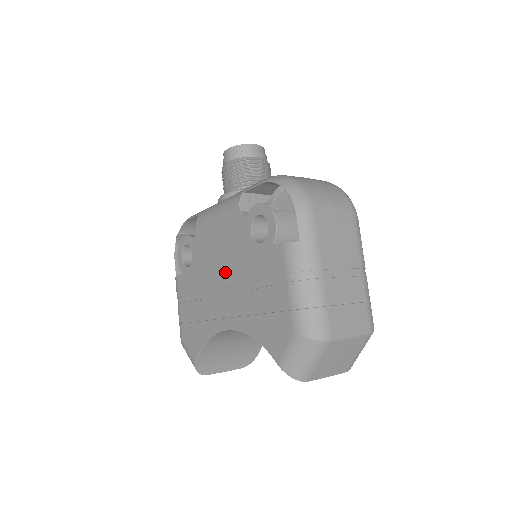
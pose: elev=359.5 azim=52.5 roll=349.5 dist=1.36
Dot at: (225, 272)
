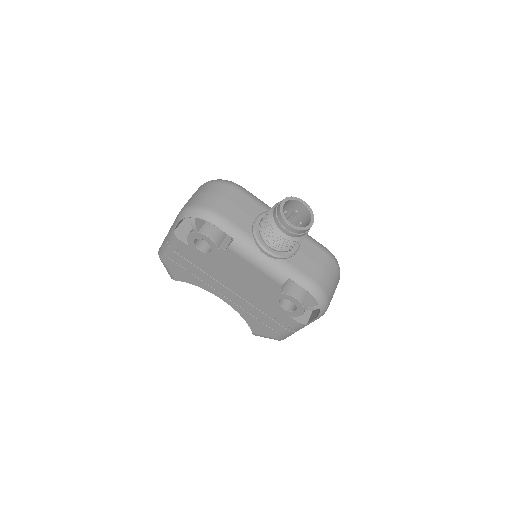
Dot at: (241, 288)
